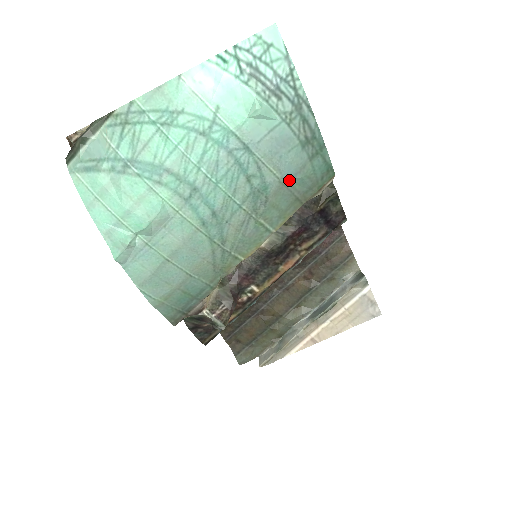
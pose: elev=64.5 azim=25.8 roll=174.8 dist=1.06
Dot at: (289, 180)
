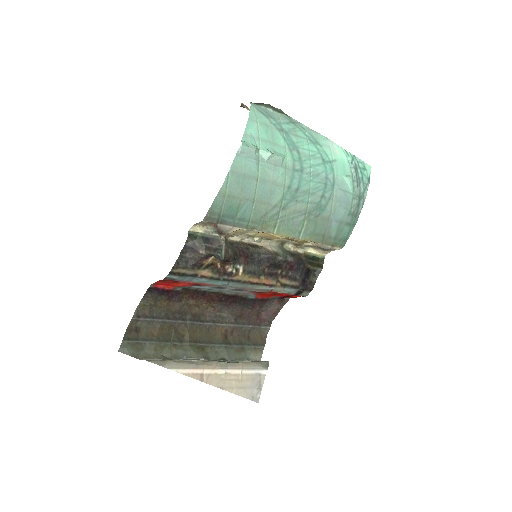
Dot at: (332, 220)
